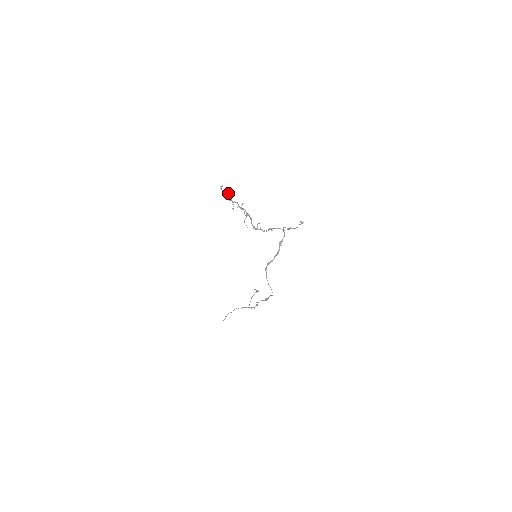
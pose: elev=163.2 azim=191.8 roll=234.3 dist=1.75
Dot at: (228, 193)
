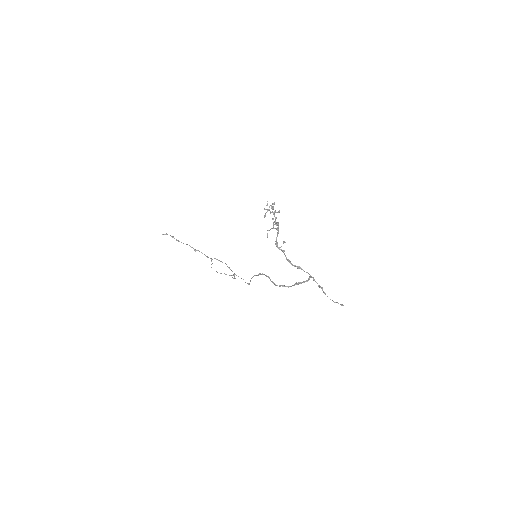
Dot at: occluded
